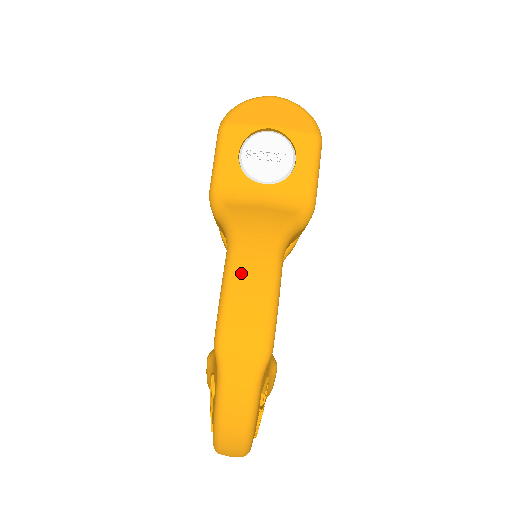
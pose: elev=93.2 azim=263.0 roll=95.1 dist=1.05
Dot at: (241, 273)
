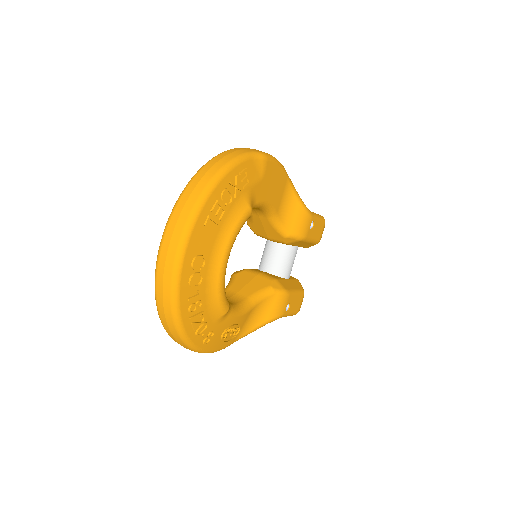
Dot at: occluded
